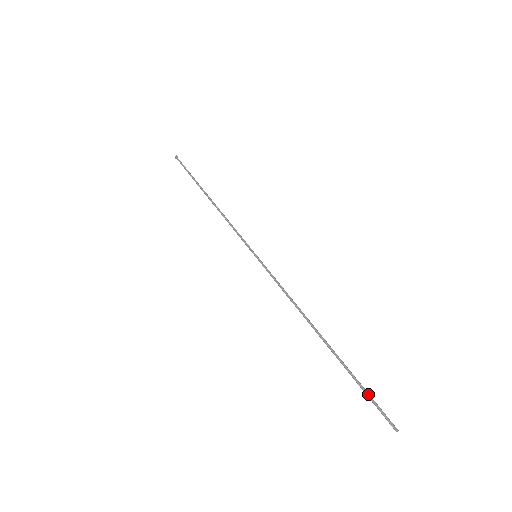
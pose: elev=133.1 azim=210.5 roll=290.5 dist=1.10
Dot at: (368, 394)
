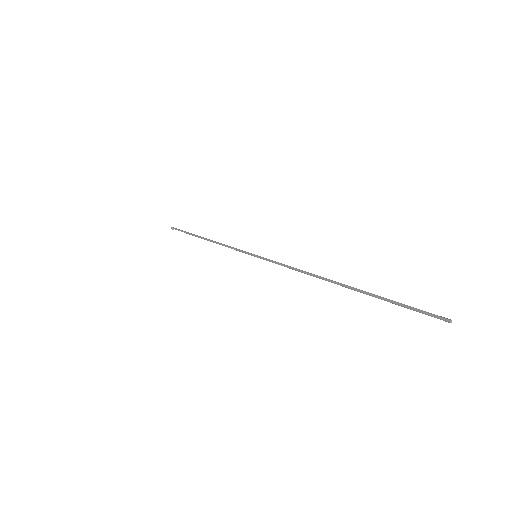
Dot at: (404, 304)
